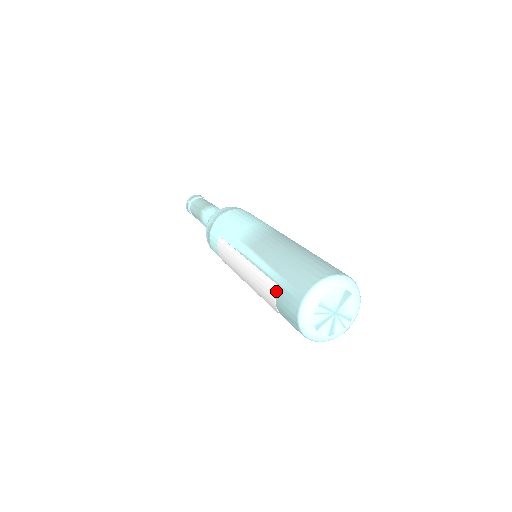
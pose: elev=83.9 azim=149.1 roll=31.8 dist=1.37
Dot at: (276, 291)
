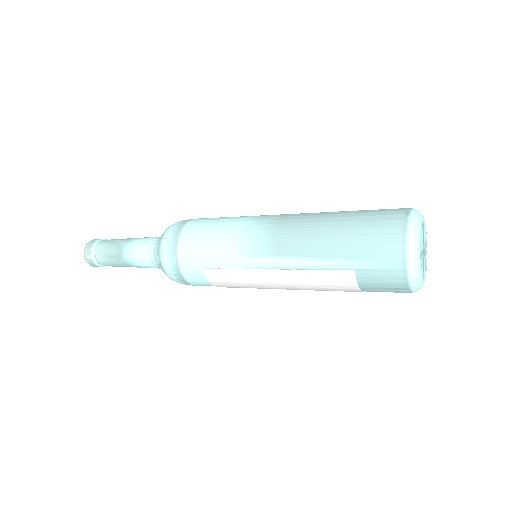
Dot at: (356, 277)
